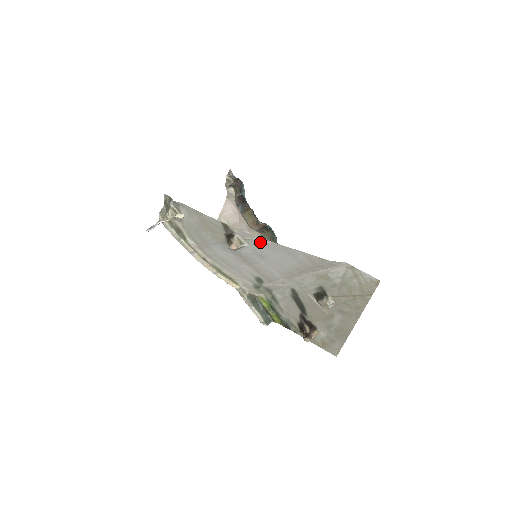
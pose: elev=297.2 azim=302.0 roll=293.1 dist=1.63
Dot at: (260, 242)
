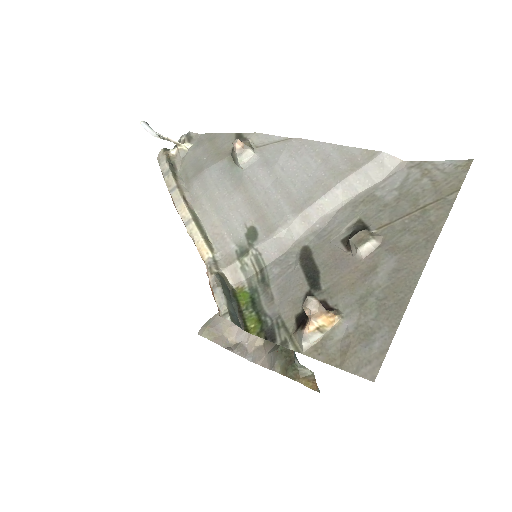
Dot at: (278, 144)
